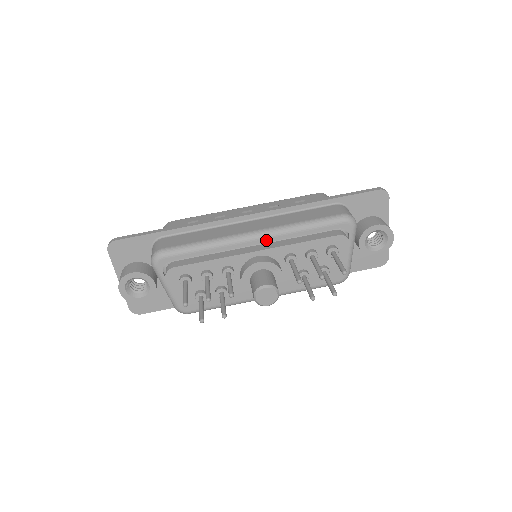
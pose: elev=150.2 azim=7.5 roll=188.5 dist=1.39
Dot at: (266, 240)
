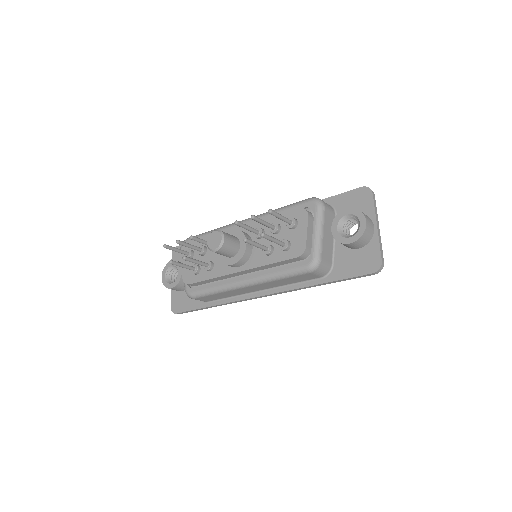
Dot at: (249, 223)
